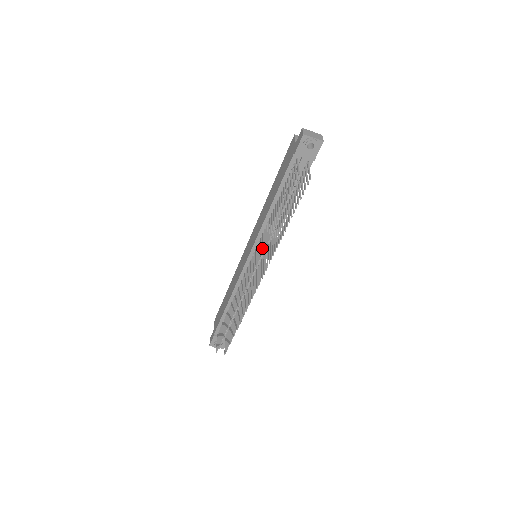
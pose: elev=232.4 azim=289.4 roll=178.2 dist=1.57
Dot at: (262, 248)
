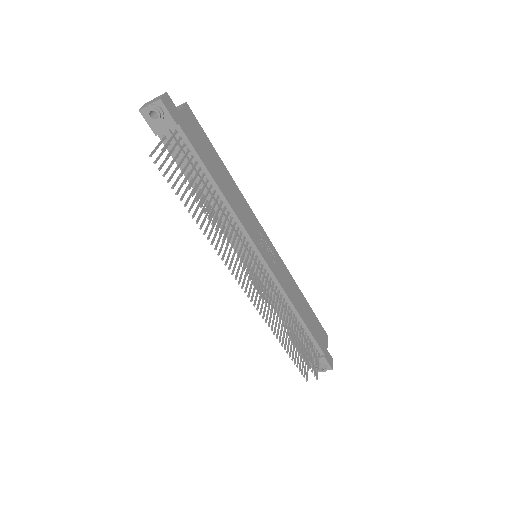
Dot at: (219, 250)
